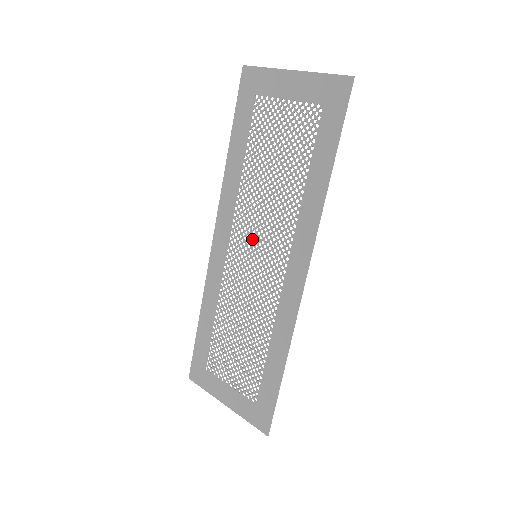
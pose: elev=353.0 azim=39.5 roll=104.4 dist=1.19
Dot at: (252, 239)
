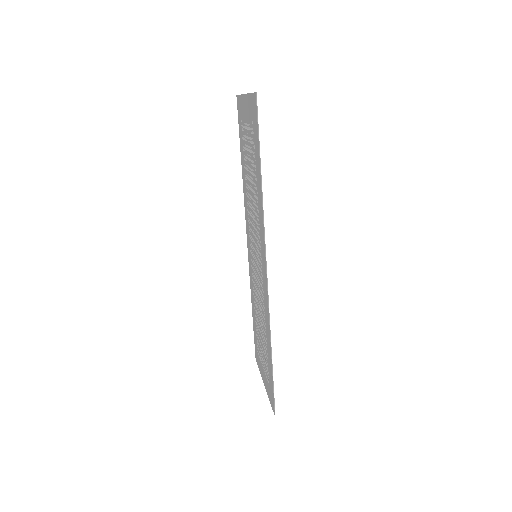
Dot at: (254, 241)
